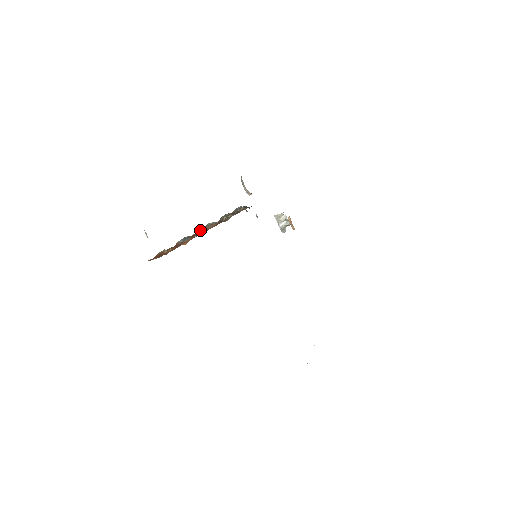
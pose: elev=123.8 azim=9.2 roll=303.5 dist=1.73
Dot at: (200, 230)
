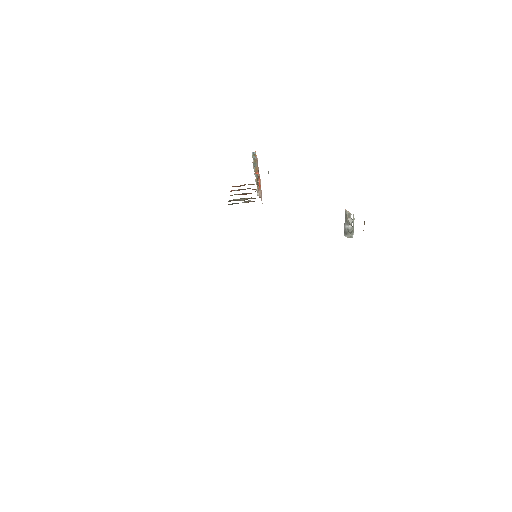
Dot at: occluded
